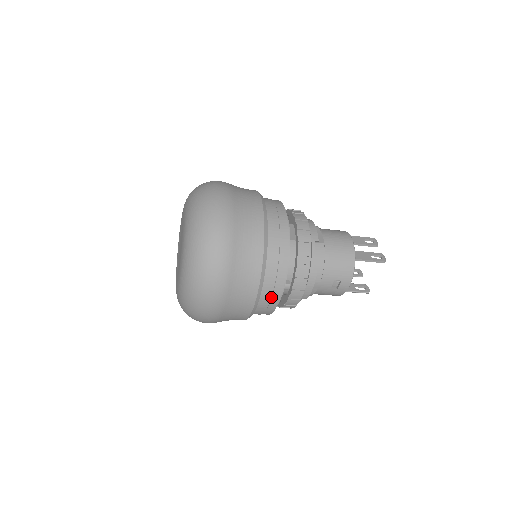
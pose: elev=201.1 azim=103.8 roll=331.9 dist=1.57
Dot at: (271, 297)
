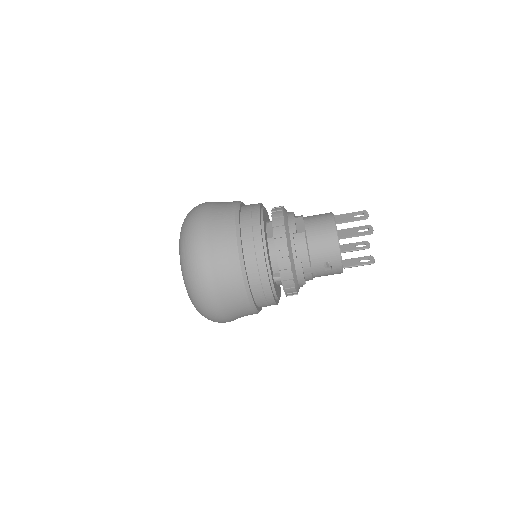
Dot at: (263, 292)
